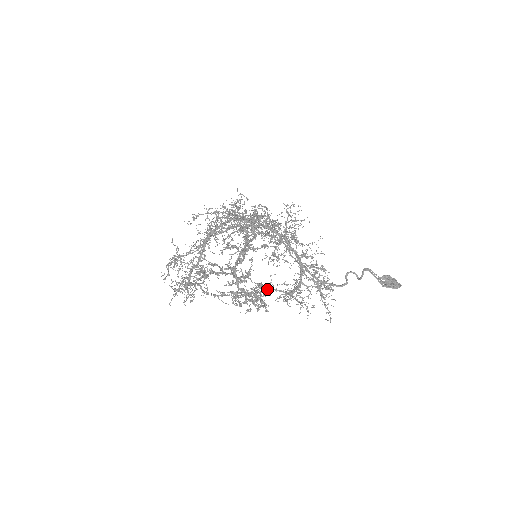
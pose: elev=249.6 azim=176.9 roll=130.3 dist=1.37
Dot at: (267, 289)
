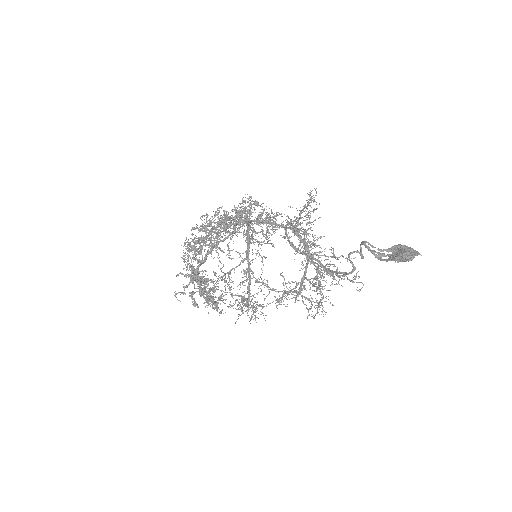
Dot at: occluded
